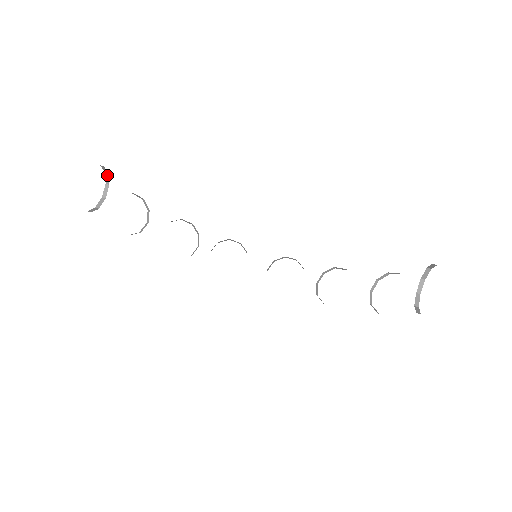
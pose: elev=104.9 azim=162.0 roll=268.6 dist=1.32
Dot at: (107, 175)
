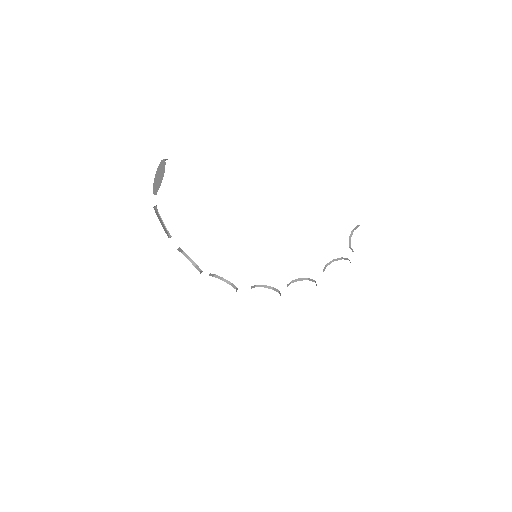
Dot at: occluded
